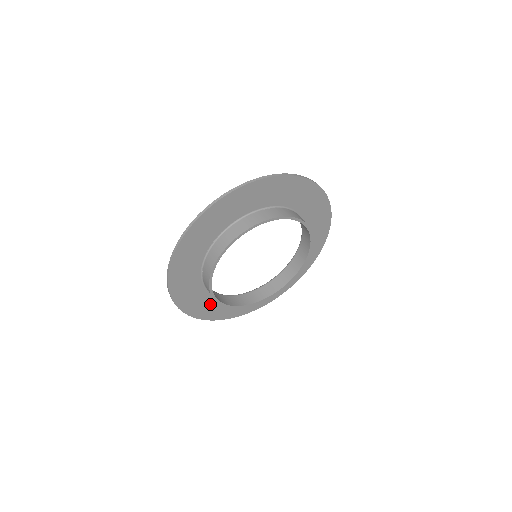
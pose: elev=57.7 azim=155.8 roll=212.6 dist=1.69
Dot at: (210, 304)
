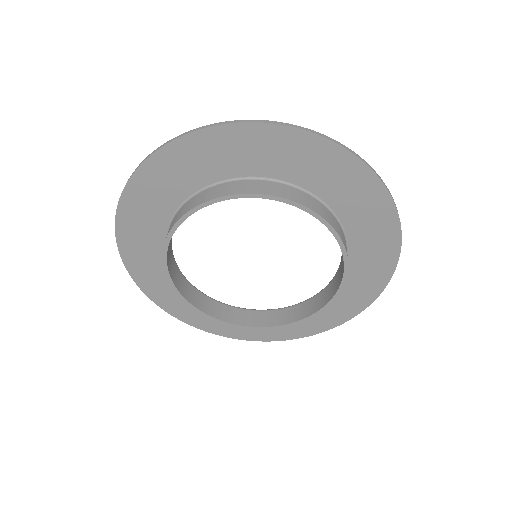
Dot at: (149, 237)
